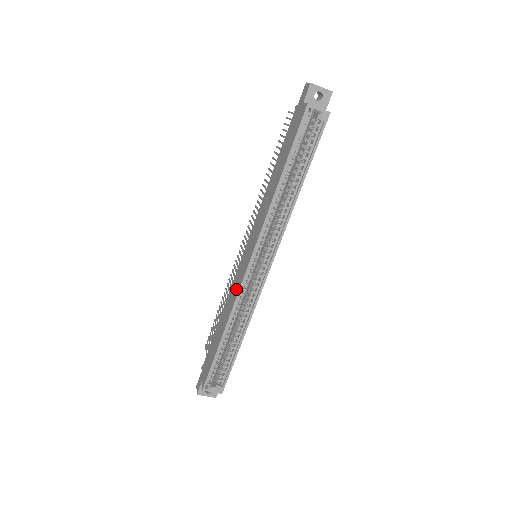
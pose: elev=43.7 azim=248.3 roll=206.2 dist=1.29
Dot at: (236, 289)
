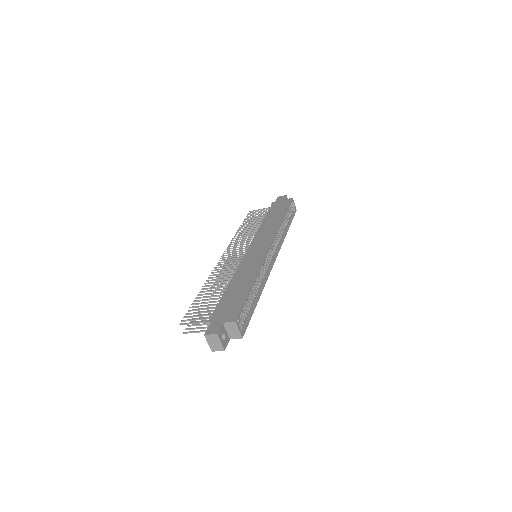
Dot at: (256, 261)
